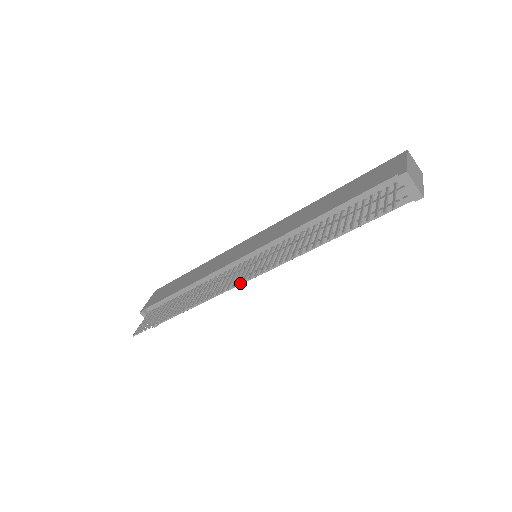
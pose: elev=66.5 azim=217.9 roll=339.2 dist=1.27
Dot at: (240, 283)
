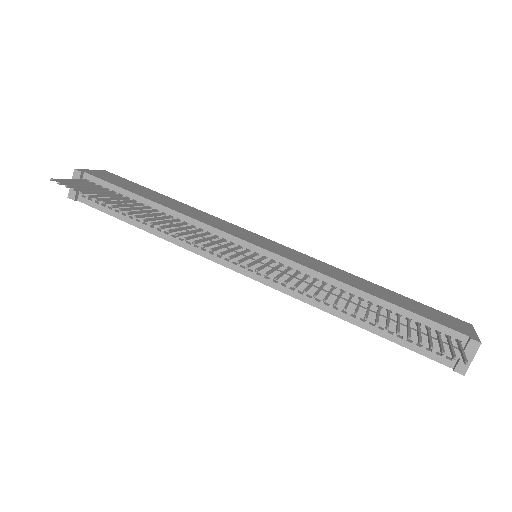
Dot at: (215, 260)
